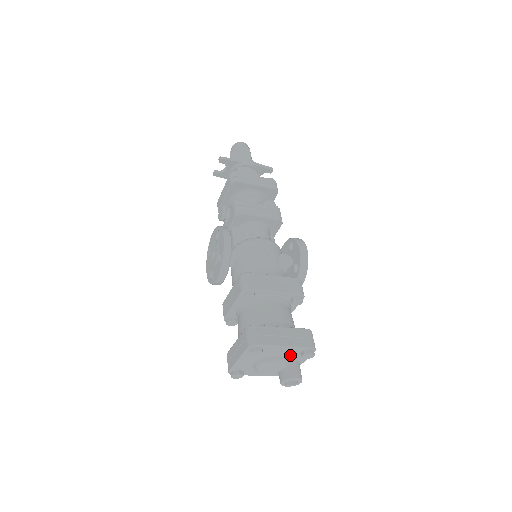
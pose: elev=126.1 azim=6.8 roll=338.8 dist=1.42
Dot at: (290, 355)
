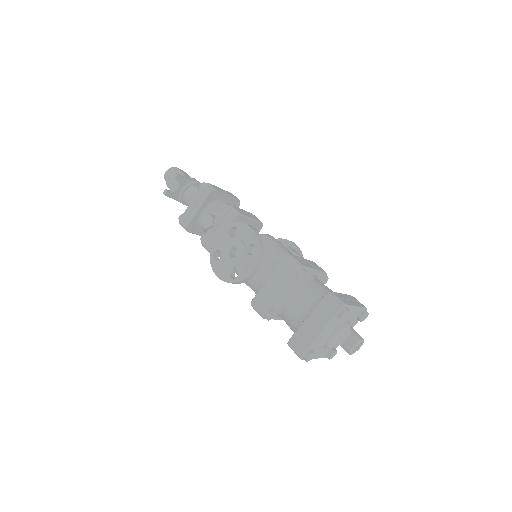
Dot at: (351, 320)
